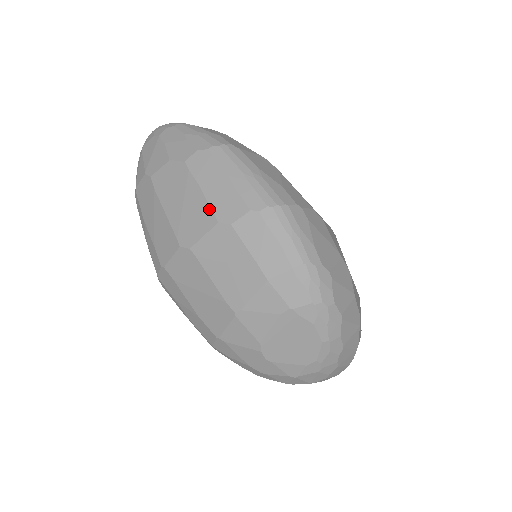
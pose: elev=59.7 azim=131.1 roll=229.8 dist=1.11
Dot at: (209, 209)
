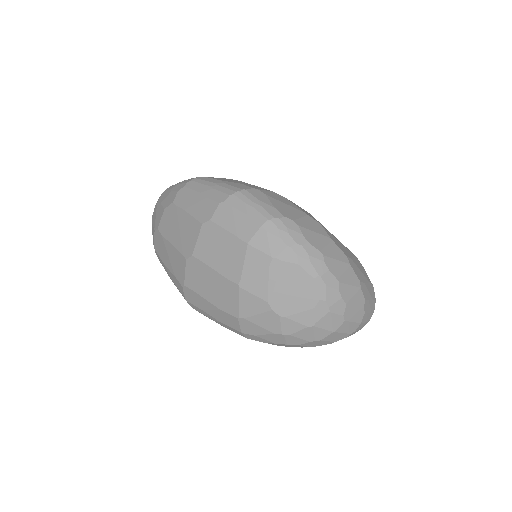
Dot at: (194, 220)
